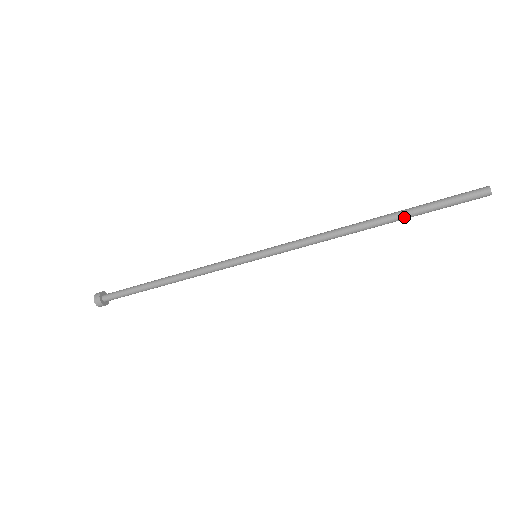
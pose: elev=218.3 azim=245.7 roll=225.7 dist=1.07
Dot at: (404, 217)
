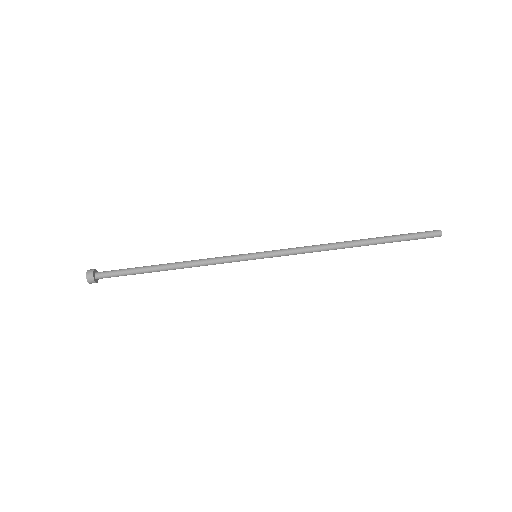
Dot at: (380, 243)
